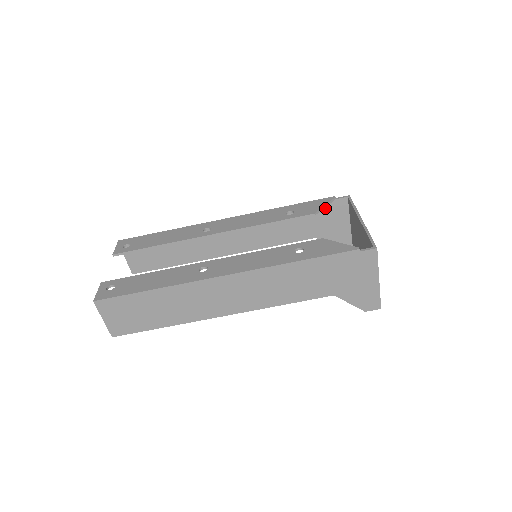
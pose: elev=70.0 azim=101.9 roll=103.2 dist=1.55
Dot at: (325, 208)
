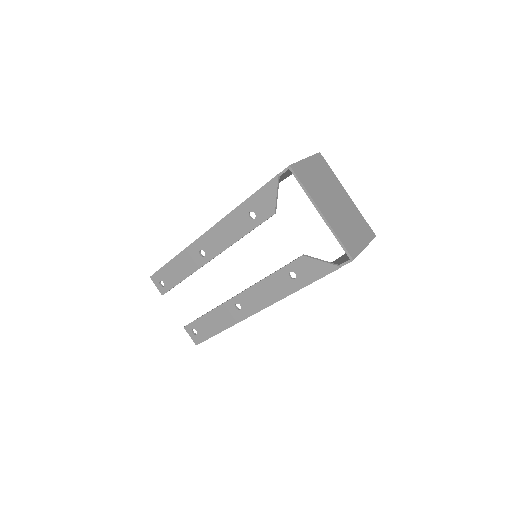
Dot at: occluded
